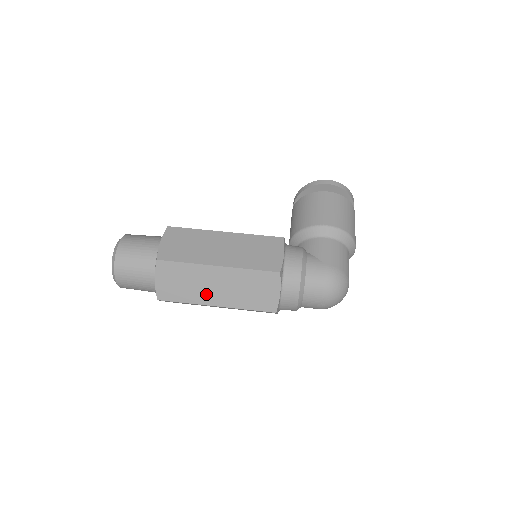
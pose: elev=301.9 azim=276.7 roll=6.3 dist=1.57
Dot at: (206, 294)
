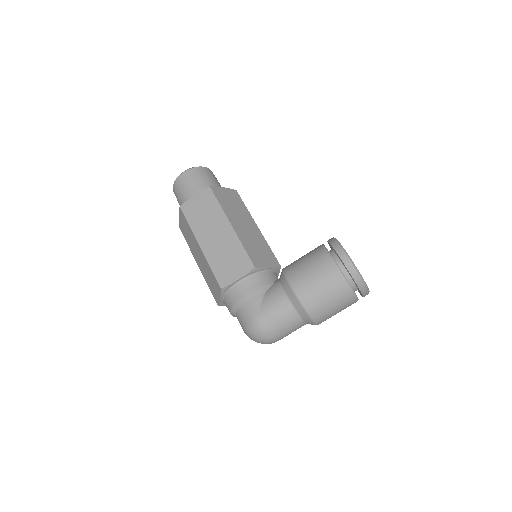
Dot at: (195, 253)
